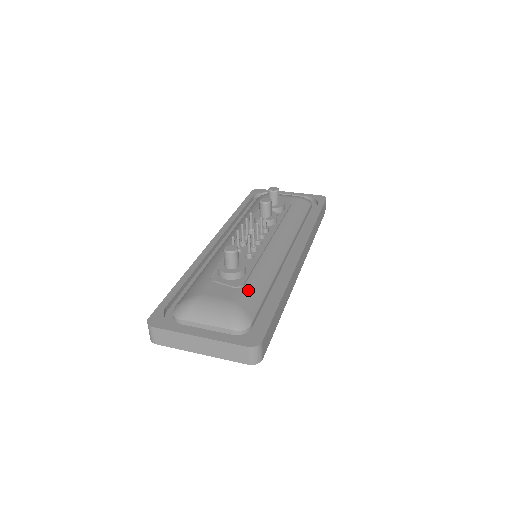
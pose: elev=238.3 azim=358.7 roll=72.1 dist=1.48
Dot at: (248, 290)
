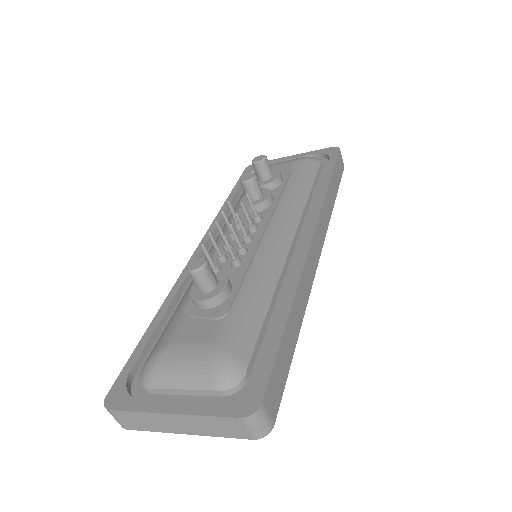
Dot at: (235, 318)
